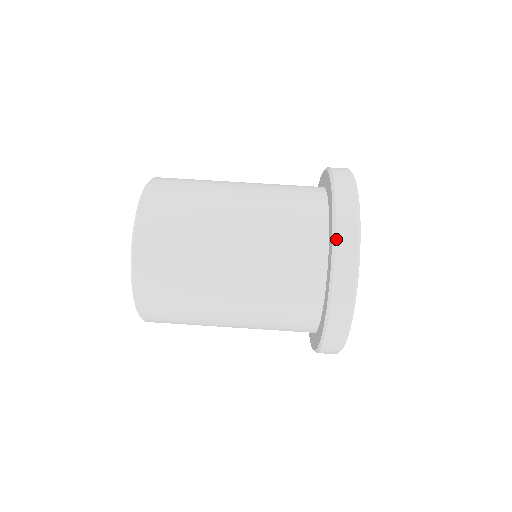
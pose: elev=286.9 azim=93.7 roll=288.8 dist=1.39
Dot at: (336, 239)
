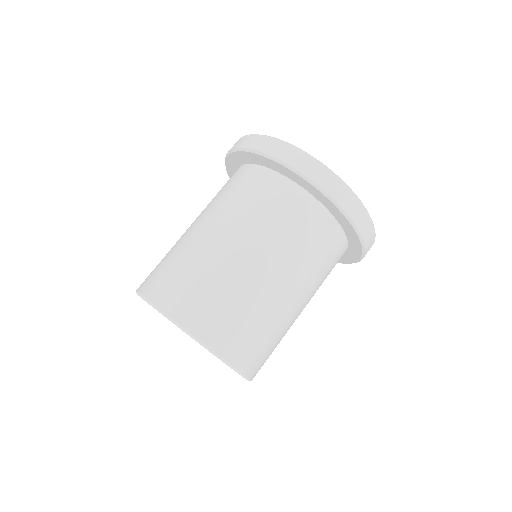
Dot at: (274, 157)
